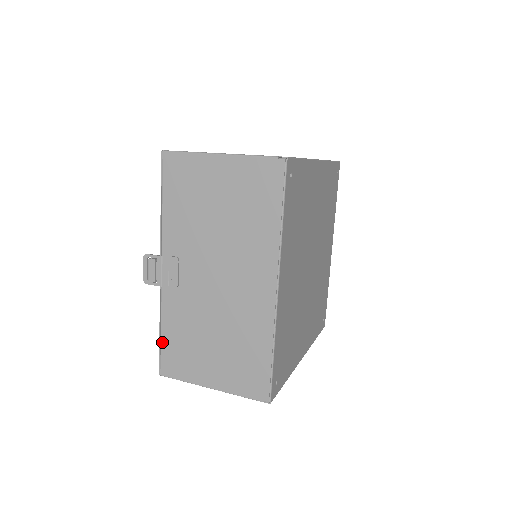
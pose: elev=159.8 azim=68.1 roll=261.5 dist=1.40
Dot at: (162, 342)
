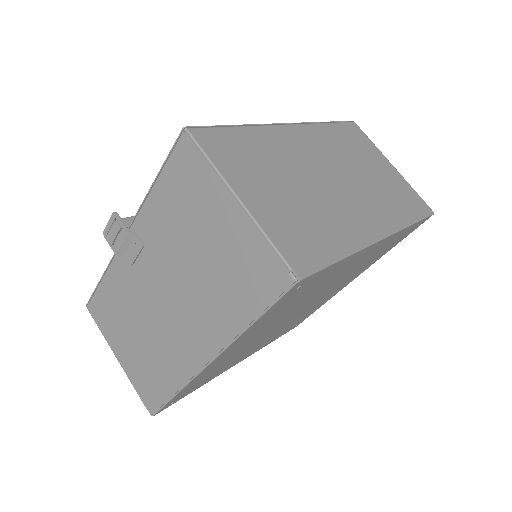
Dot at: (99, 288)
